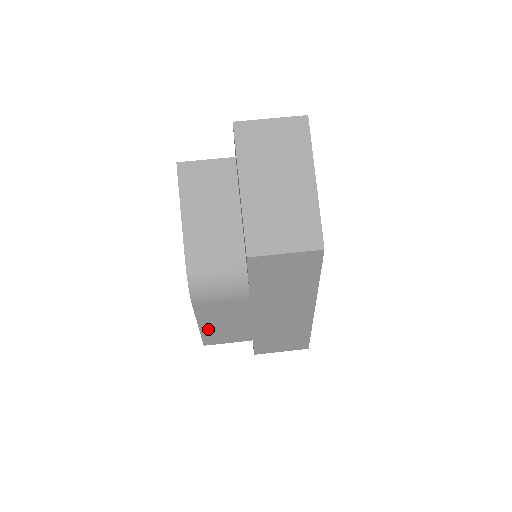
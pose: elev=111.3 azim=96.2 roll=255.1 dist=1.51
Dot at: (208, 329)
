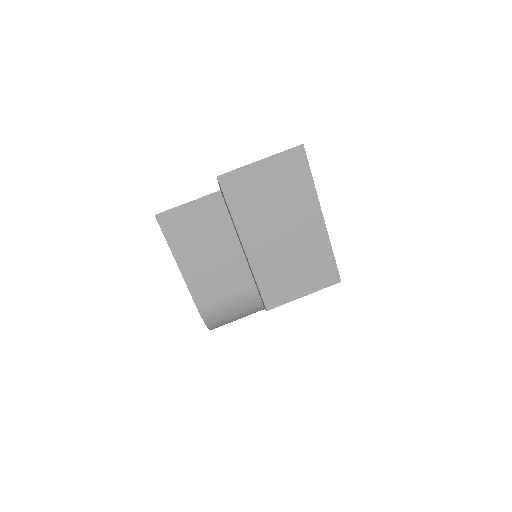
Dot at: occluded
